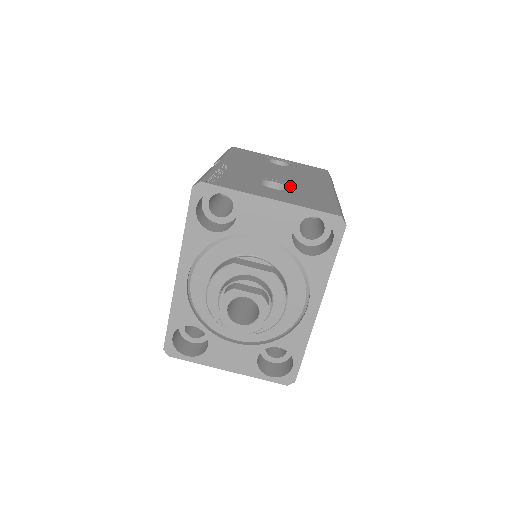
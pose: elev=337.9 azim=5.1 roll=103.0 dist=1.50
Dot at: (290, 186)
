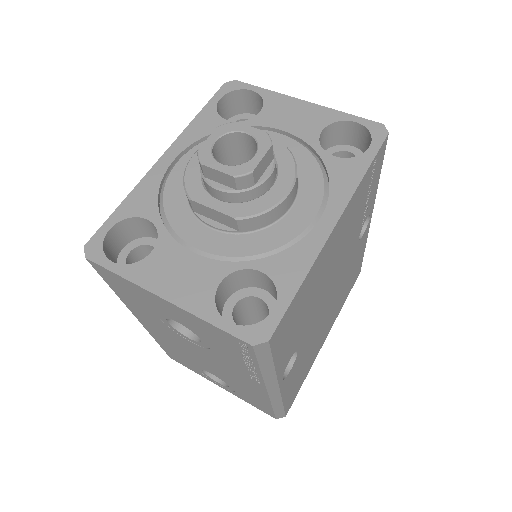
Dot at: occluded
